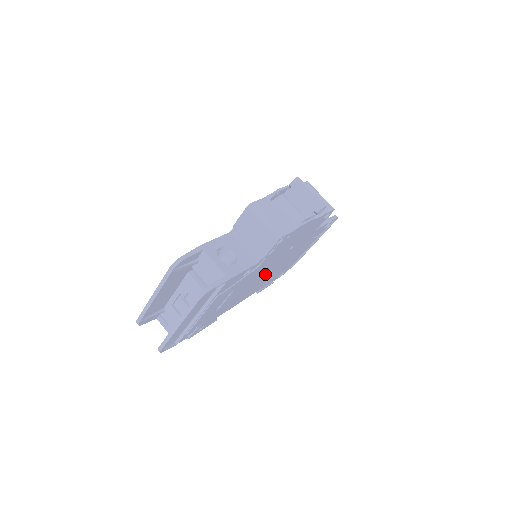
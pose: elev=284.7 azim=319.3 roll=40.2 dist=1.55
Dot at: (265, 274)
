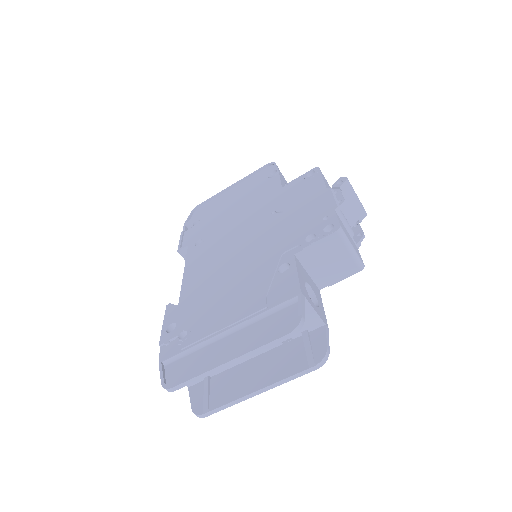
Dot at: occluded
